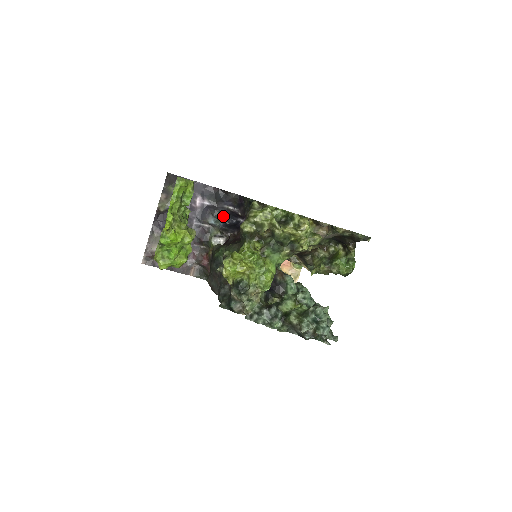
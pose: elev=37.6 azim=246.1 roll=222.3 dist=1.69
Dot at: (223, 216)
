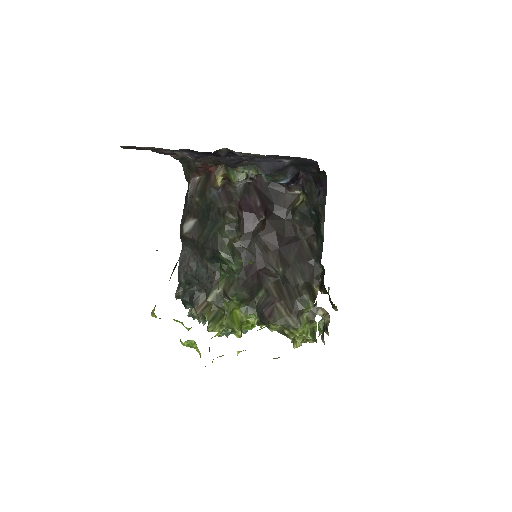
Dot at: occluded
